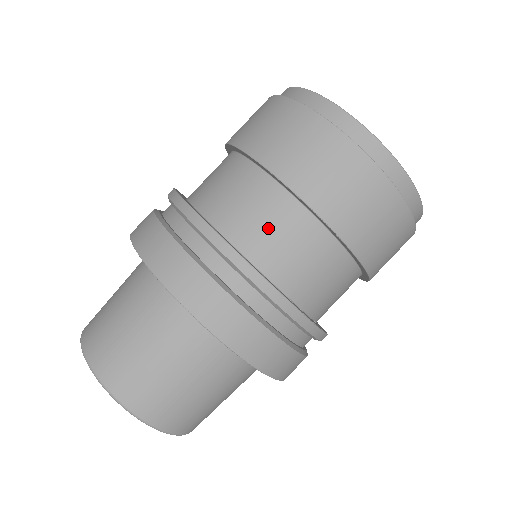
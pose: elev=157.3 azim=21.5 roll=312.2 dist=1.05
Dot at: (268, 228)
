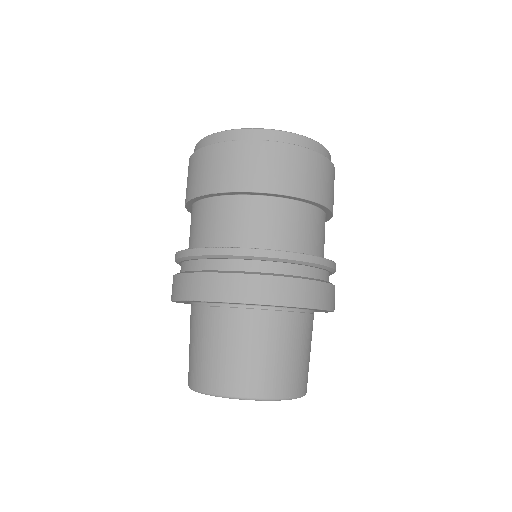
Dot at: (193, 228)
